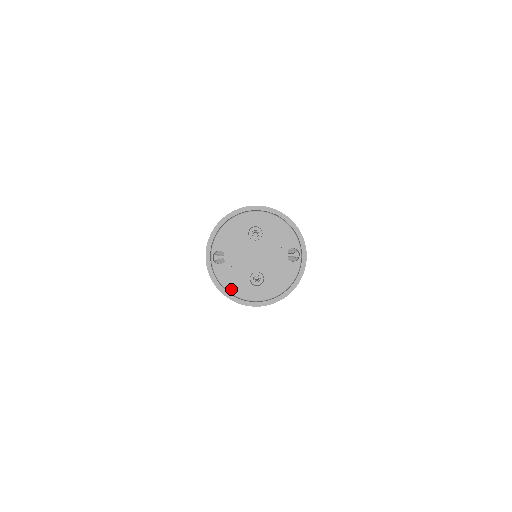
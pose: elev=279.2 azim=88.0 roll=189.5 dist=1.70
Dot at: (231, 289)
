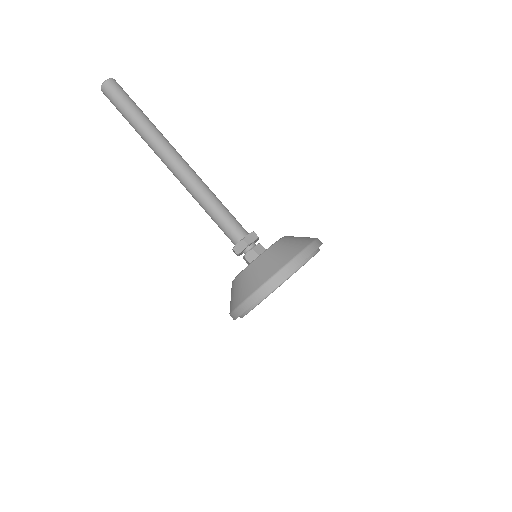
Dot at: occluded
